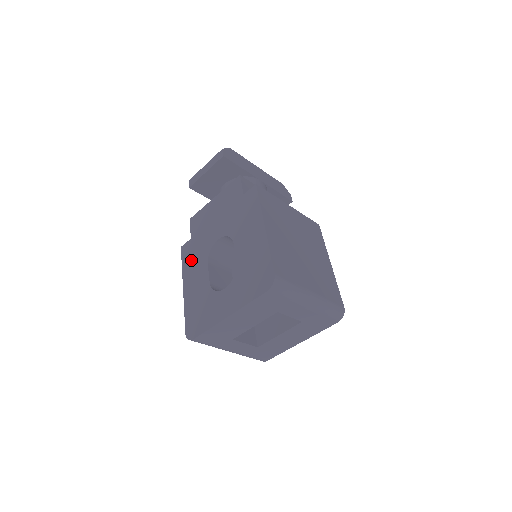
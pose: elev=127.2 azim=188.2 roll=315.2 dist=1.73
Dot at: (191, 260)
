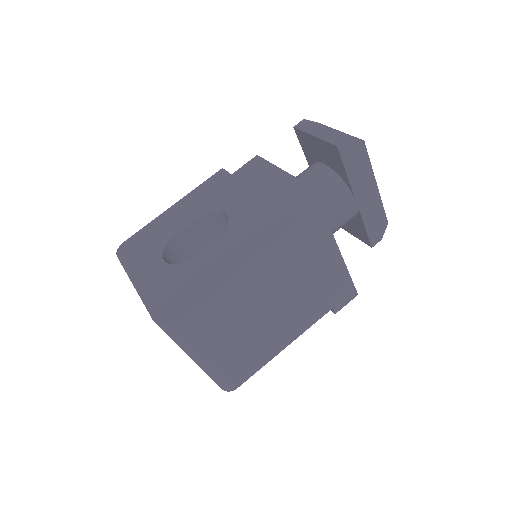
Dot at: (204, 193)
